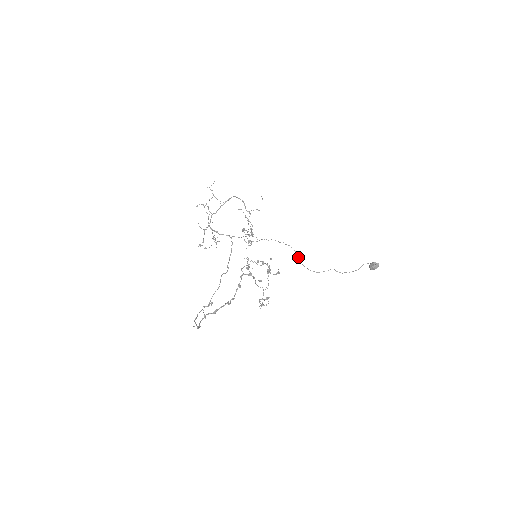
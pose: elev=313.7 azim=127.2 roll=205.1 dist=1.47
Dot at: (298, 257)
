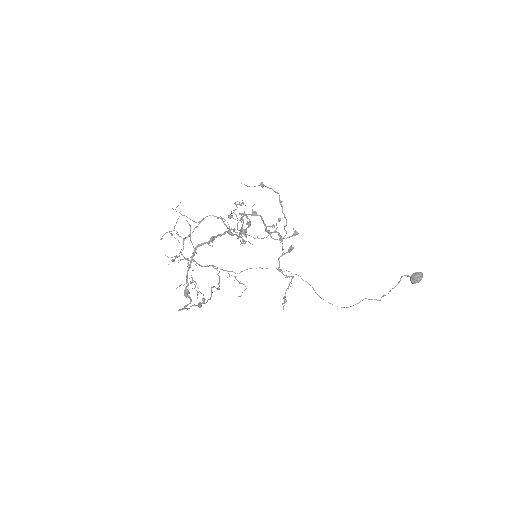
Dot at: (313, 289)
